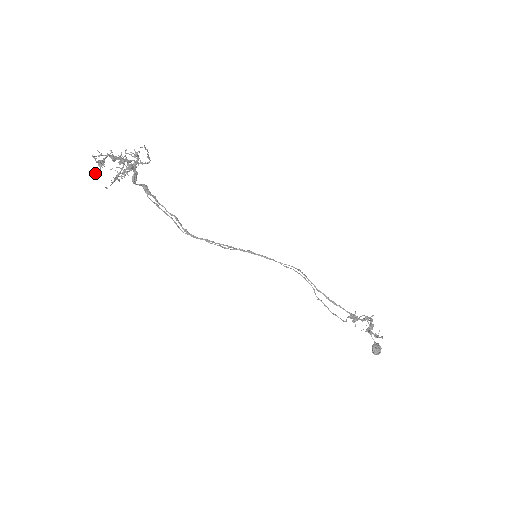
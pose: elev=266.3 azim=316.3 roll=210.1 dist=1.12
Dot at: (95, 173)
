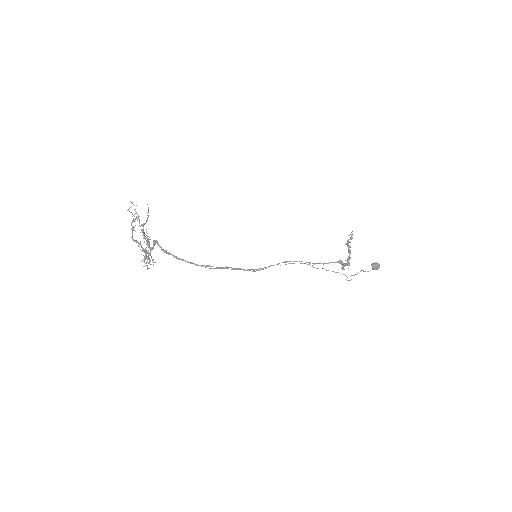
Dot at: (136, 213)
